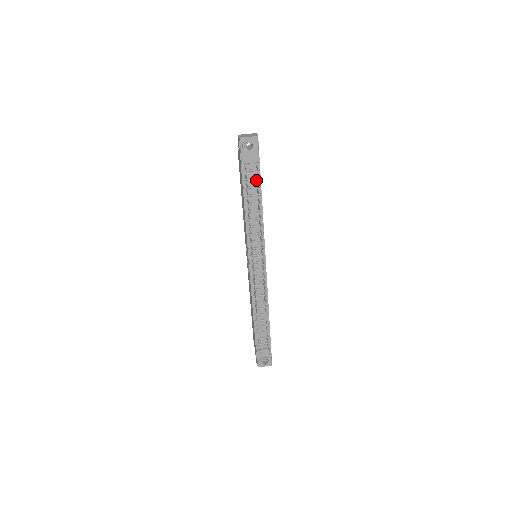
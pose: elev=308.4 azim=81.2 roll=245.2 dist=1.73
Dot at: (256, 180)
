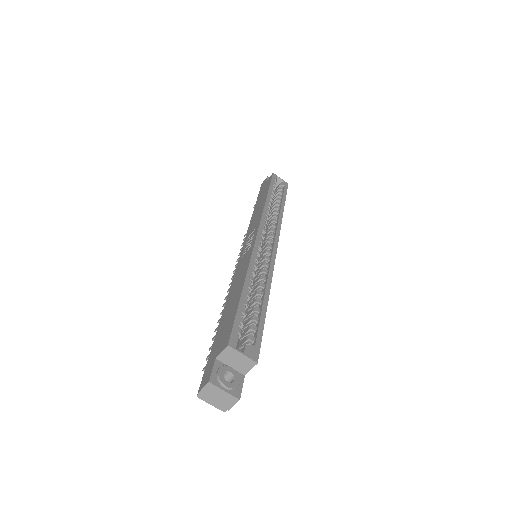
Dot at: occluded
